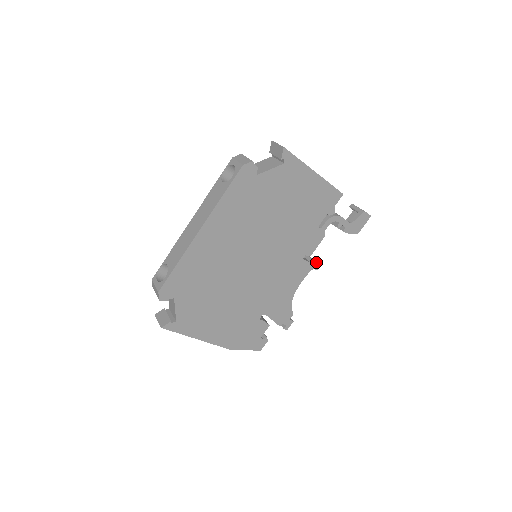
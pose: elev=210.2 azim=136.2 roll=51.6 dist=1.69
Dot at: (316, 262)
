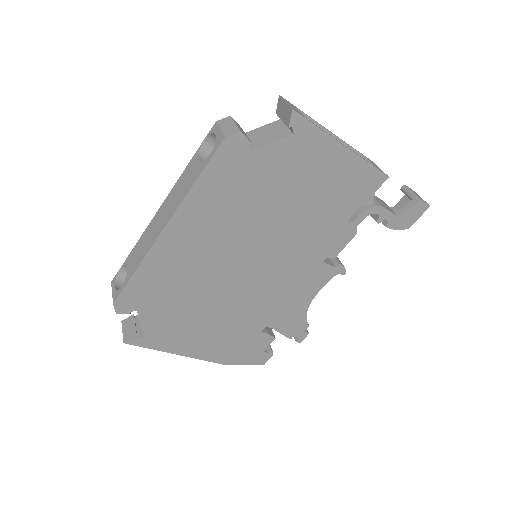
Dot at: (343, 265)
